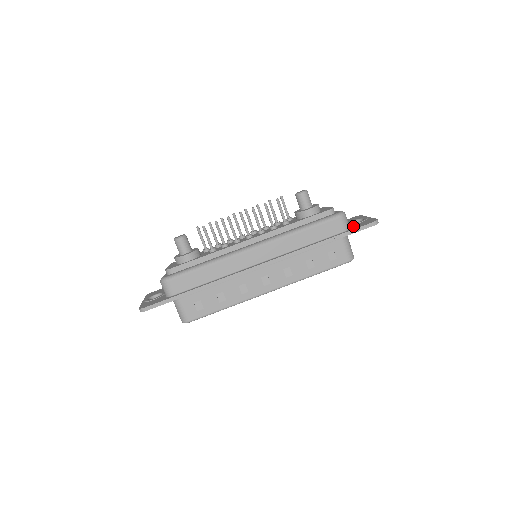
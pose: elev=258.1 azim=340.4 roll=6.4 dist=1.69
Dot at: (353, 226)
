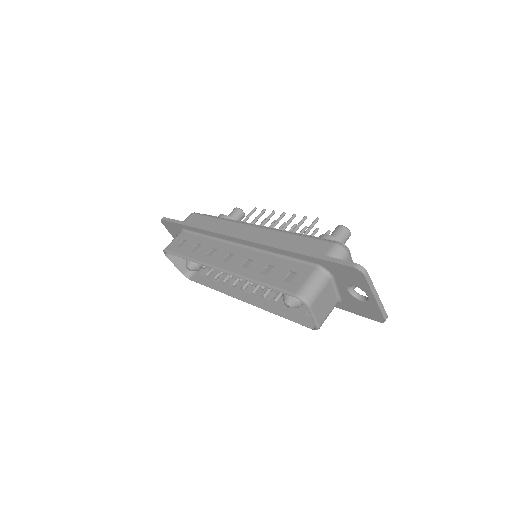
Dot at: occluded
